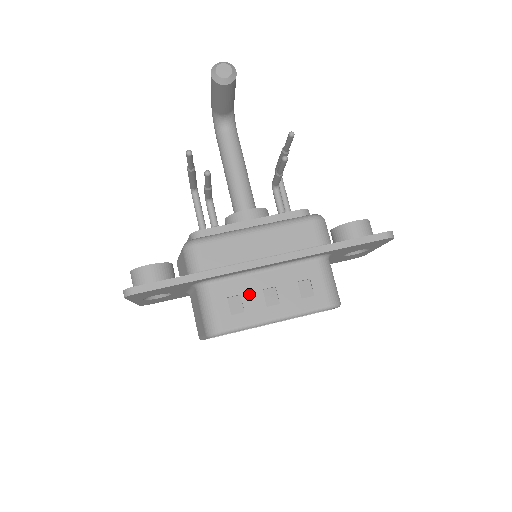
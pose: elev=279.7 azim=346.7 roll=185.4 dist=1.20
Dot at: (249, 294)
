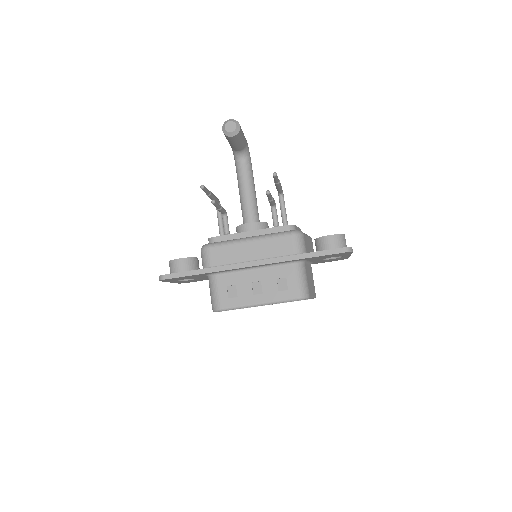
Dot at: (242, 285)
